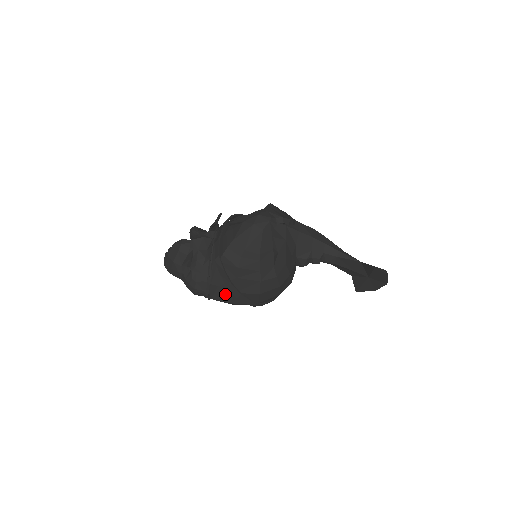
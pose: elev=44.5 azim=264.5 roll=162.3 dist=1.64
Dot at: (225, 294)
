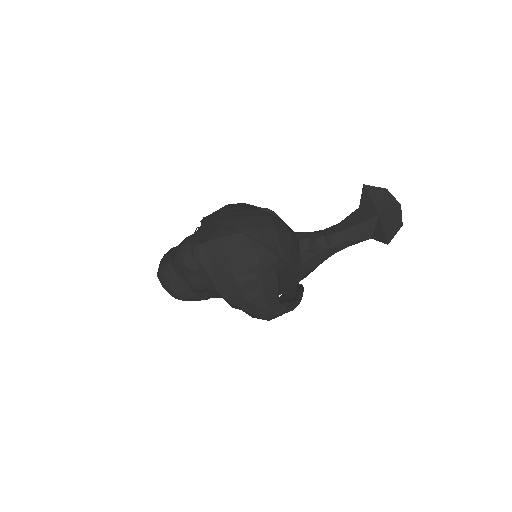
Dot at: (211, 232)
